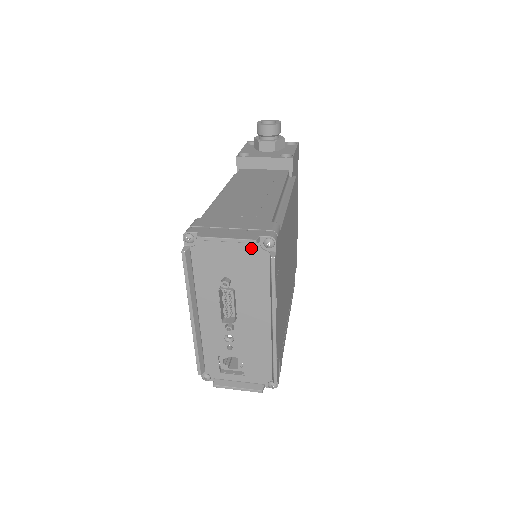
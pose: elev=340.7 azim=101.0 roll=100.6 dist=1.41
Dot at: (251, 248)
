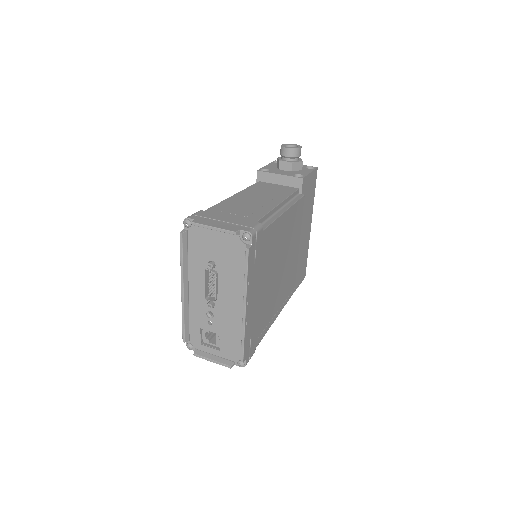
Dot at: (233, 239)
